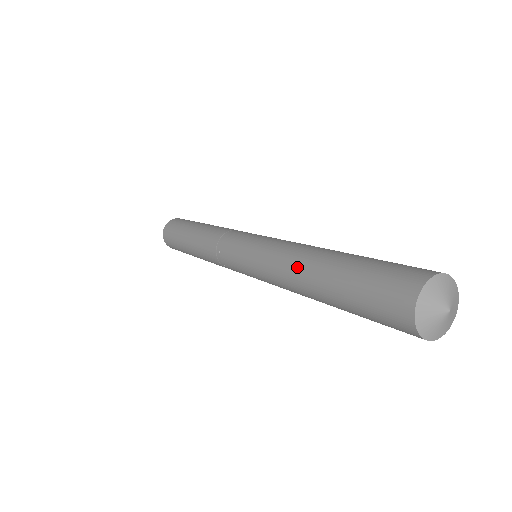
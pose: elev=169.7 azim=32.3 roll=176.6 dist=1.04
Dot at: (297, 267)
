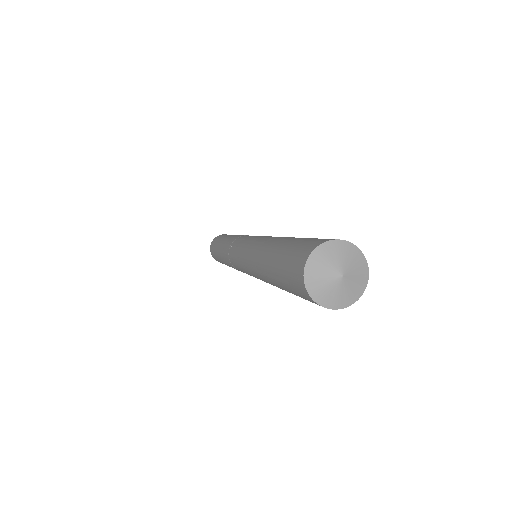
Dot at: (275, 237)
